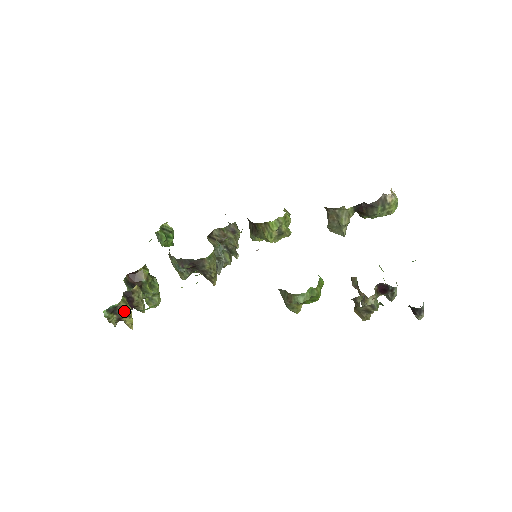
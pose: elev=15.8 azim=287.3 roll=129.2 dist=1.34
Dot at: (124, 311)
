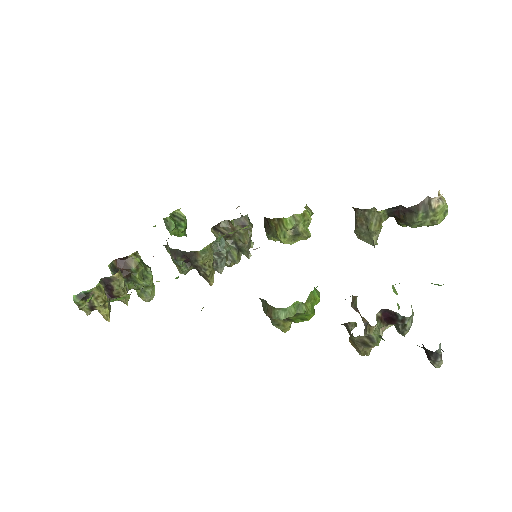
Dot at: (98, 299)
